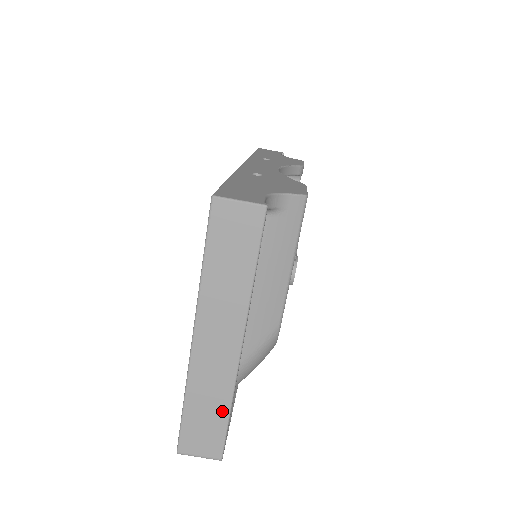
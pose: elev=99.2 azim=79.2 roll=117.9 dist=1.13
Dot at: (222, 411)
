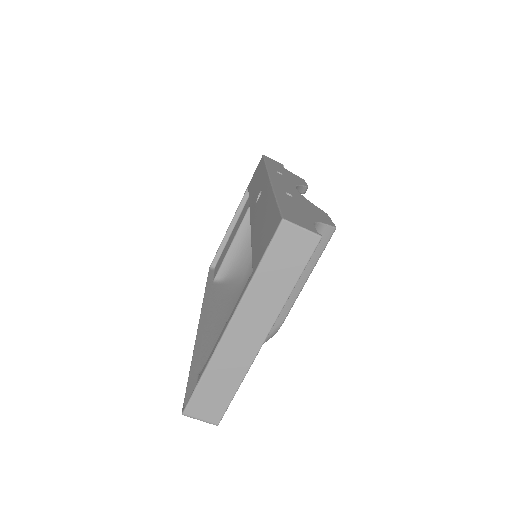
Dot at: (232, 386)
